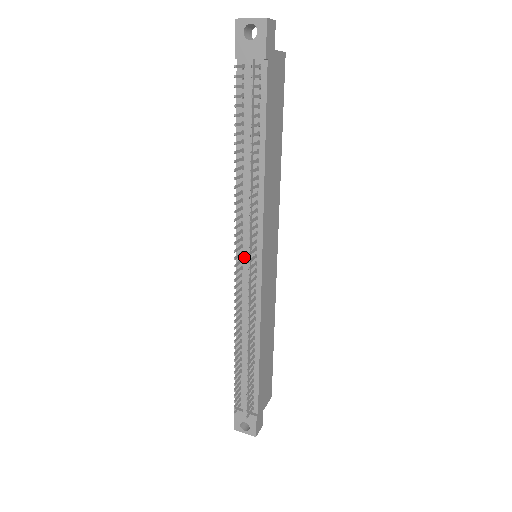
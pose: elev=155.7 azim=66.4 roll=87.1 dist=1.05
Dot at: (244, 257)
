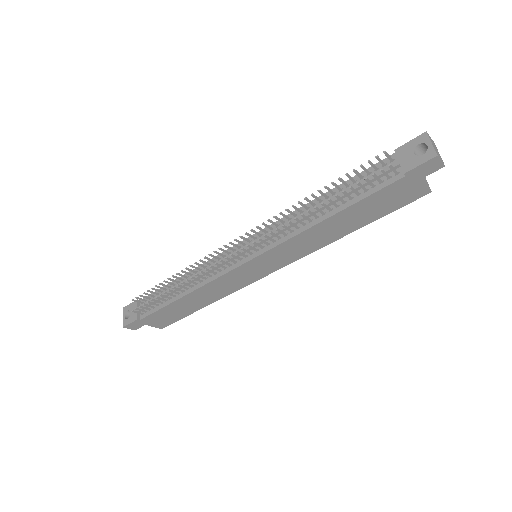
Dot at: occluded
